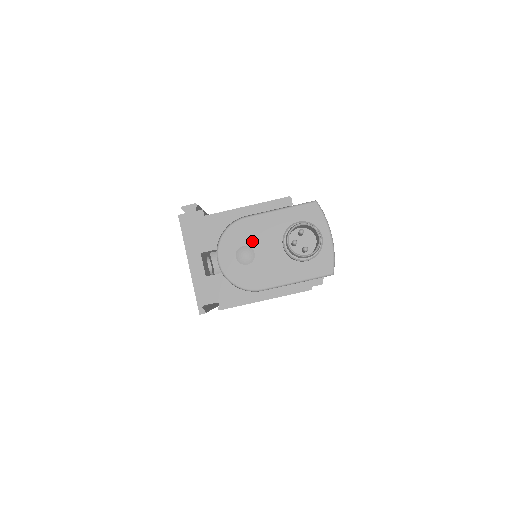
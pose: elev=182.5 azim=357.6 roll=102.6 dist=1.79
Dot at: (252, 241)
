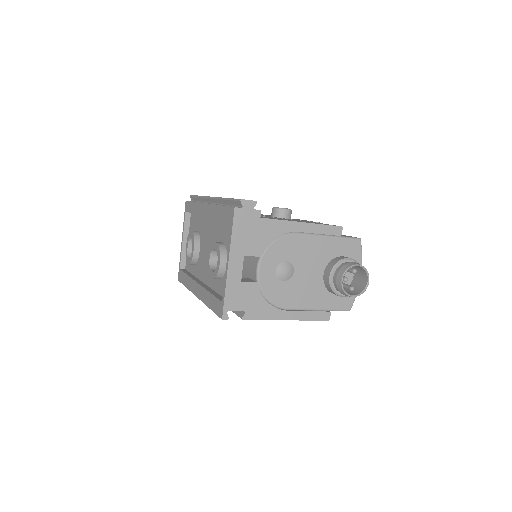
Dot at: (296, 259)
